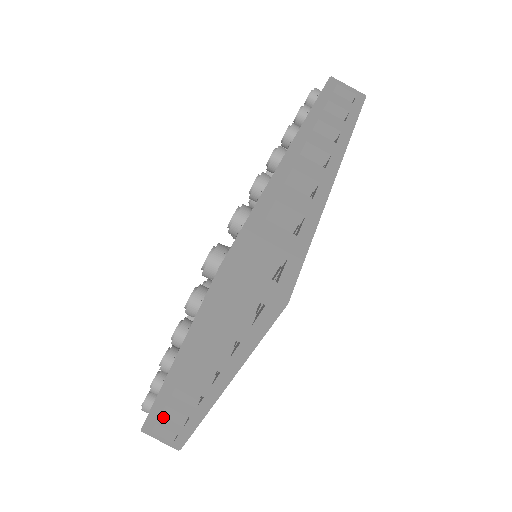
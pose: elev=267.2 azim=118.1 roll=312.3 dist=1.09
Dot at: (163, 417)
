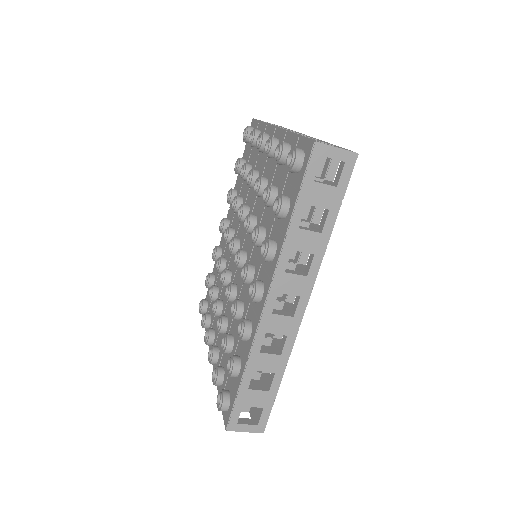
Dot at: occluded
